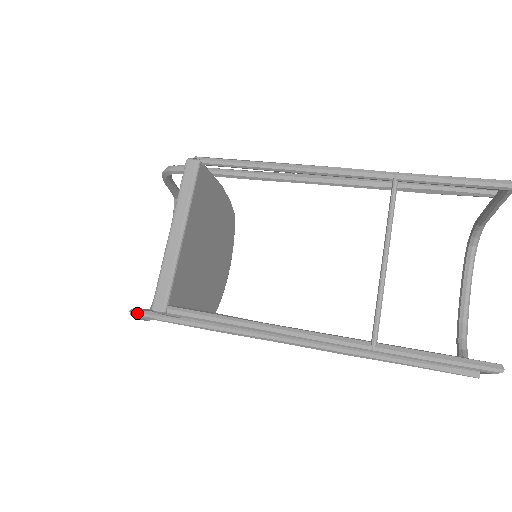
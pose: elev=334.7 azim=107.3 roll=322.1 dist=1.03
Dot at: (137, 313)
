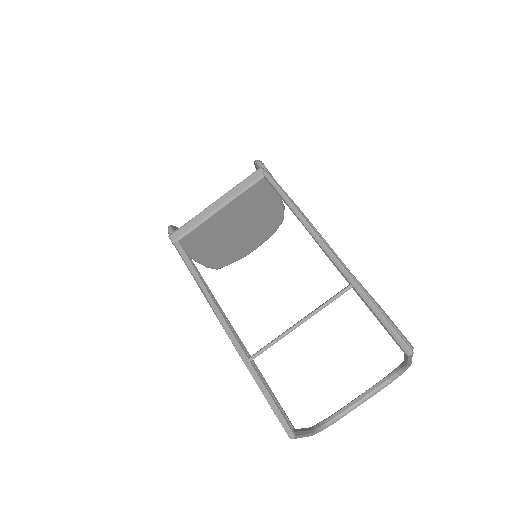
Dot at: (169, 230)
